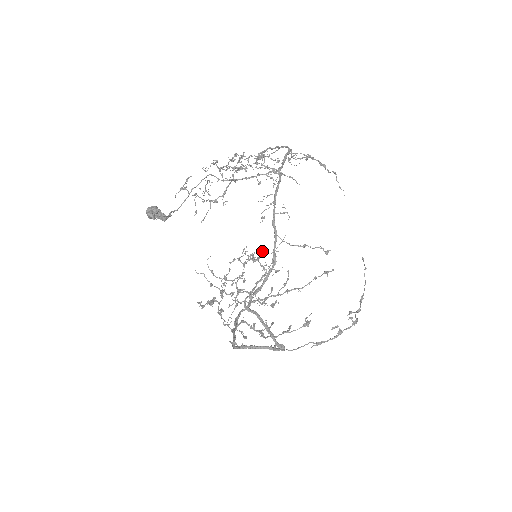
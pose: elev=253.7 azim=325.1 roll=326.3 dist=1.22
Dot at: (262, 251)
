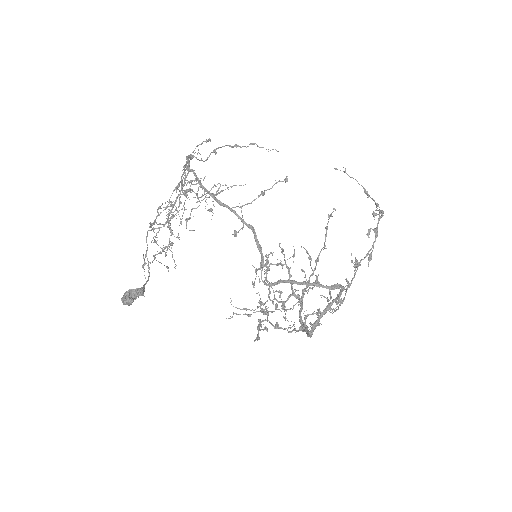
Dot at: (235, 232)
